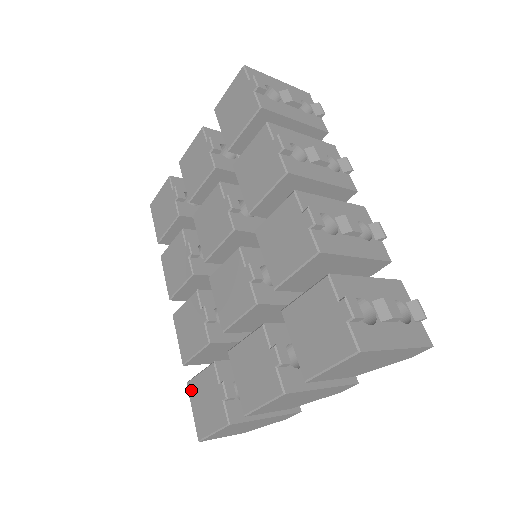
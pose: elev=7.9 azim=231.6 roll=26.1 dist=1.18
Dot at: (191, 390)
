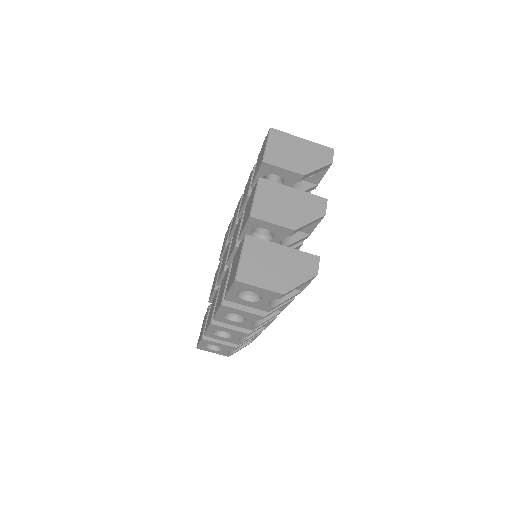
Dot at: (227, 290)
